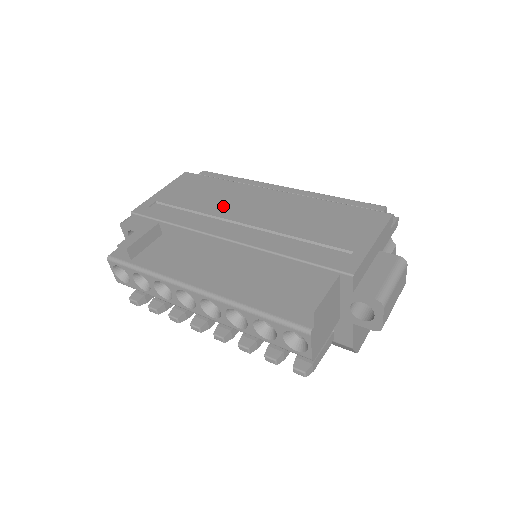
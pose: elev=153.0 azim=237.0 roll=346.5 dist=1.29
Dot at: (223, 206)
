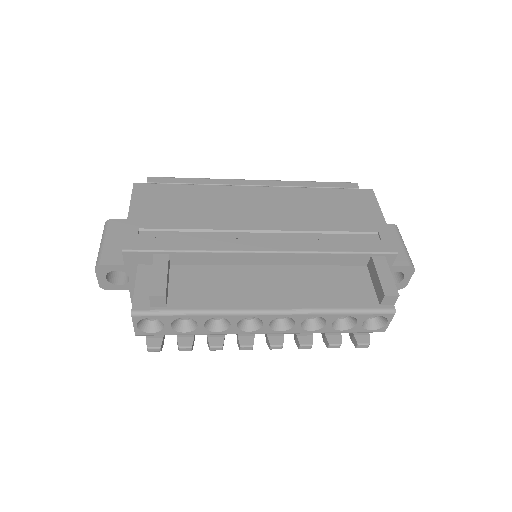
Dot at: (224, 216)
